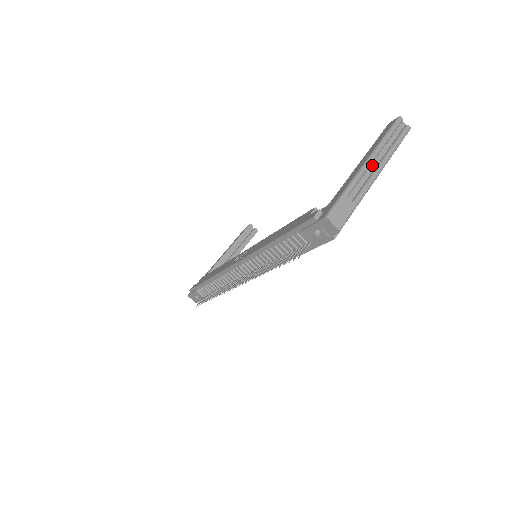
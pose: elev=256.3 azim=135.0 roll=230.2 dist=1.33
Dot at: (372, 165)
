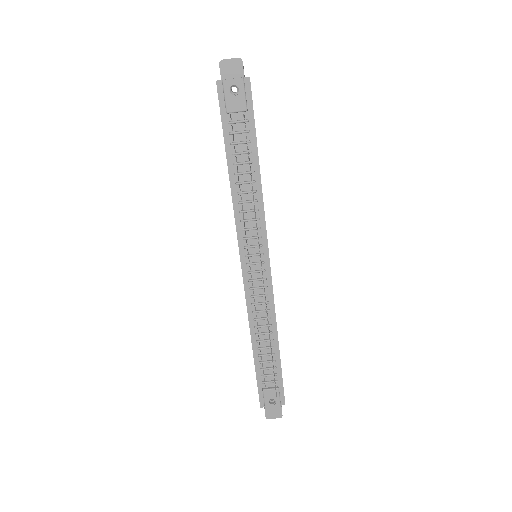
Dot at: occluded
